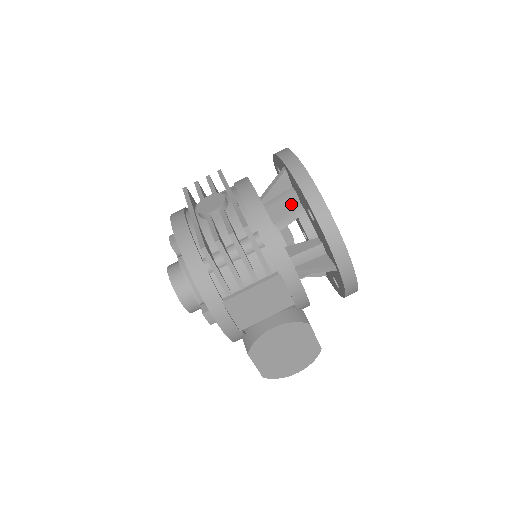
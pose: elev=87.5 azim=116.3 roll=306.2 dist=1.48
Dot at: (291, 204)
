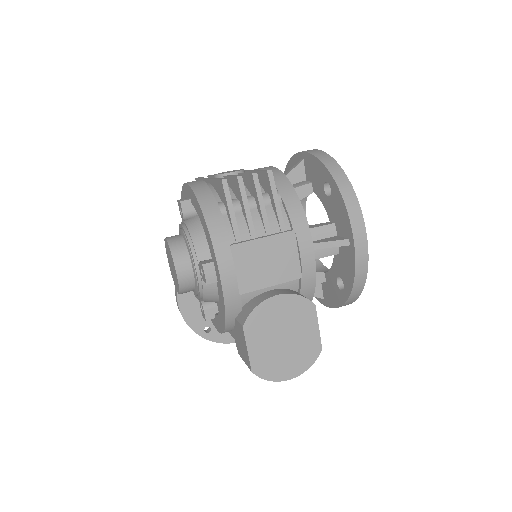
Dot at: (304, 191)
